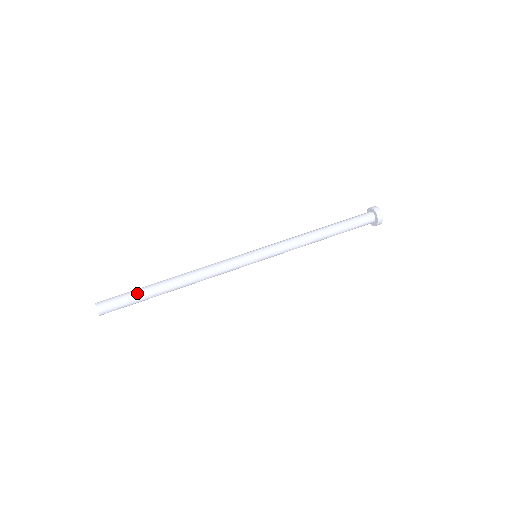
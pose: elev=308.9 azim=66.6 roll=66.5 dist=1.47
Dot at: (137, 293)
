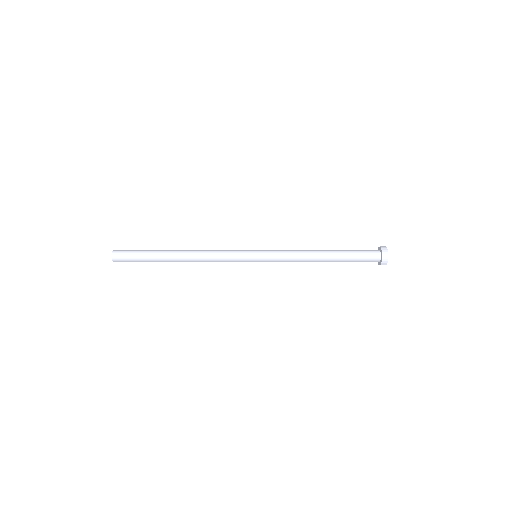
Dot at: (147, 251)
